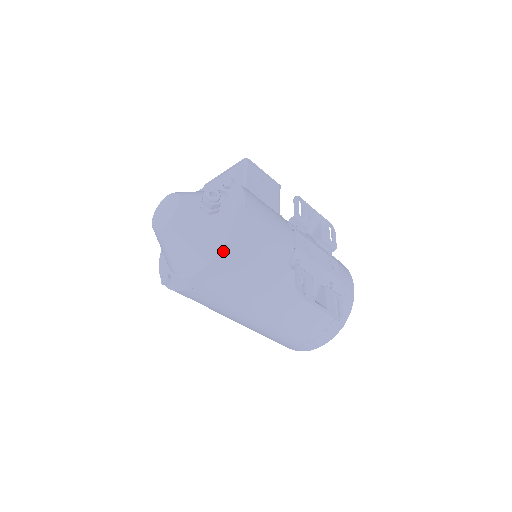
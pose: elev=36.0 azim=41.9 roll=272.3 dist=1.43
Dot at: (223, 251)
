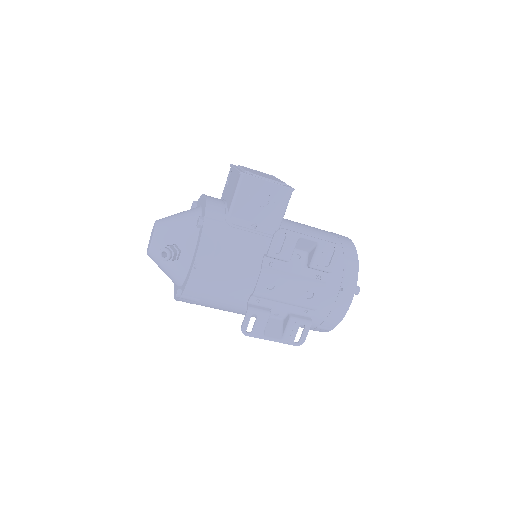
Dot at: (176, 296)
